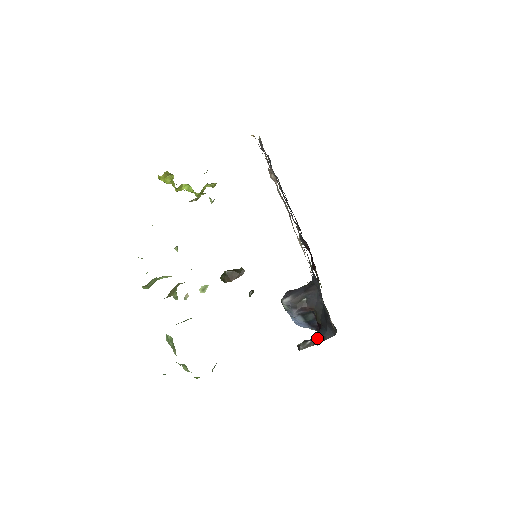
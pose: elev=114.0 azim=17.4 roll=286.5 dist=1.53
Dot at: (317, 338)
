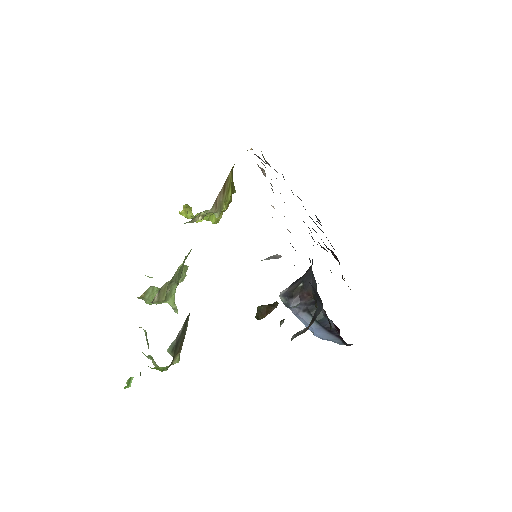
Dot at: occluded
